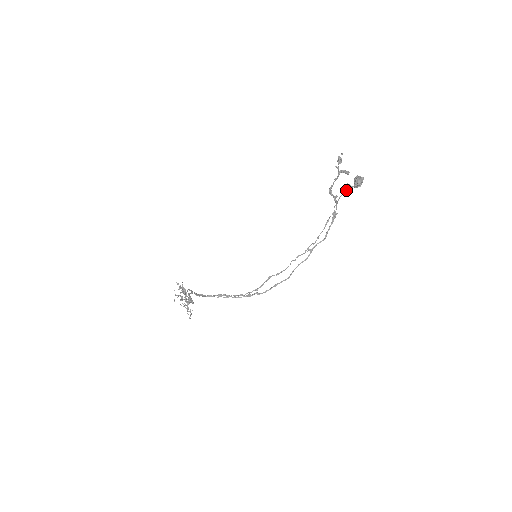
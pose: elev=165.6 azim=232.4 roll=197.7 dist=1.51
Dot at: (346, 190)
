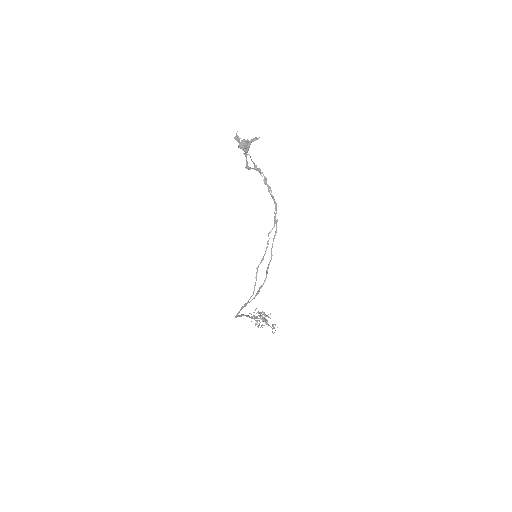
Dot at: (250, 157)
